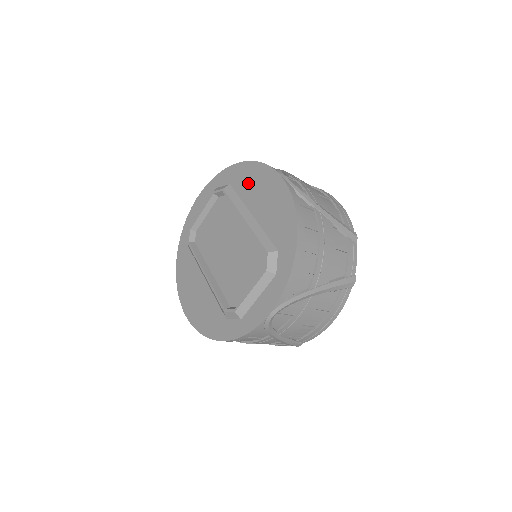
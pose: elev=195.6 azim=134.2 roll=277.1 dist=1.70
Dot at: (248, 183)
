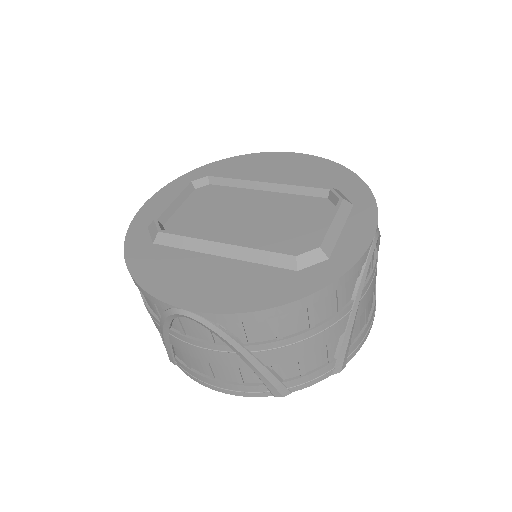
Dot at: (245, 167)
